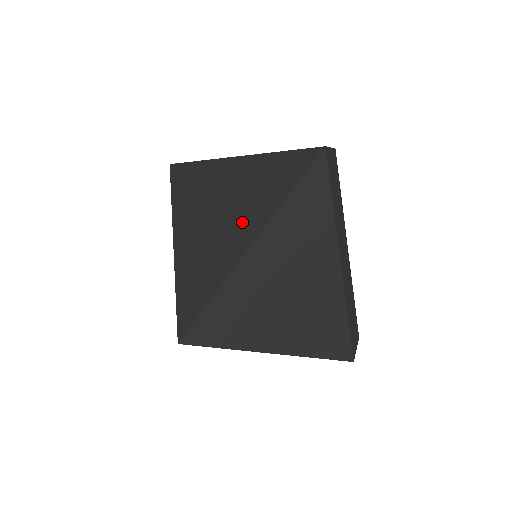
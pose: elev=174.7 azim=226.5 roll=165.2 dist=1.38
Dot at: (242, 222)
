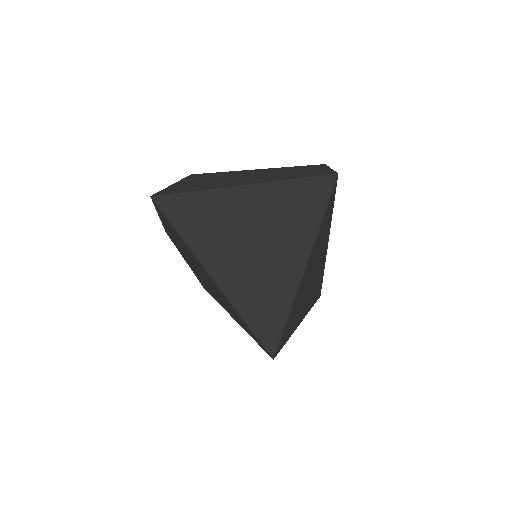
Dot at: (287, 248)
